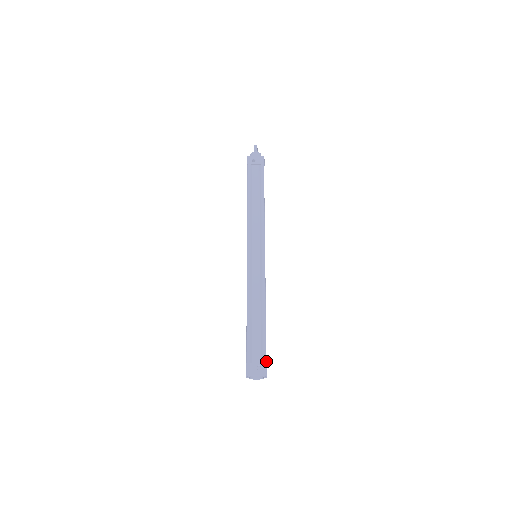
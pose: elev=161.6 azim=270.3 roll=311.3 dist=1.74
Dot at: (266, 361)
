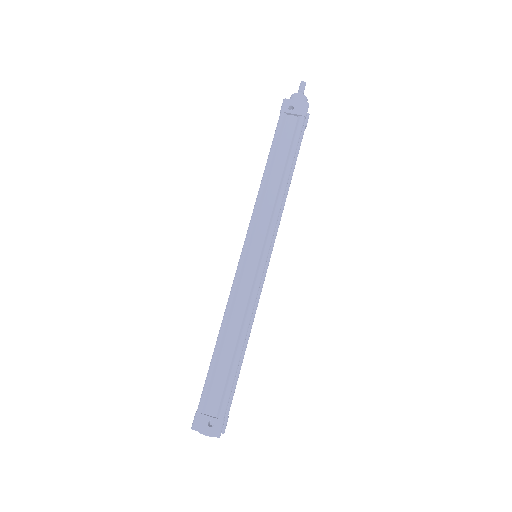
Dot at: (224, 416)
